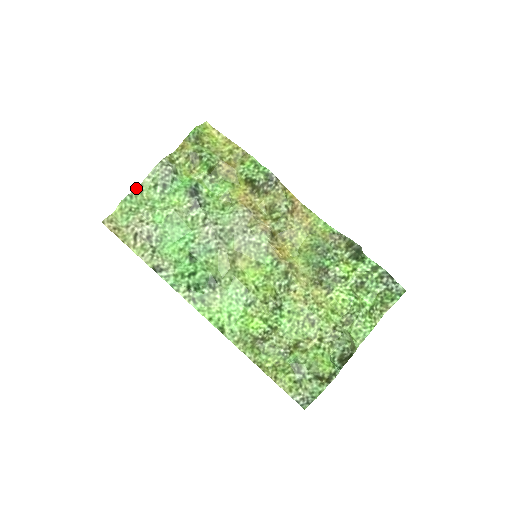
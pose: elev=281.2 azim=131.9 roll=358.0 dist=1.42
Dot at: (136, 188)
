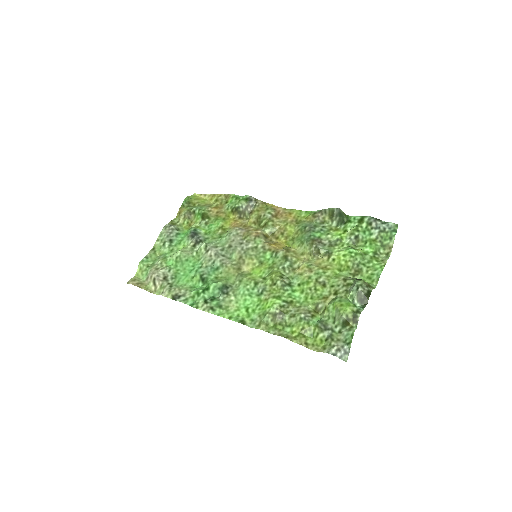
Dot at: (150, 251)
